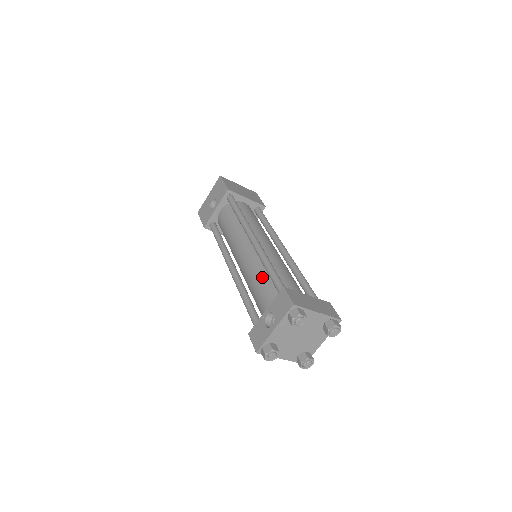
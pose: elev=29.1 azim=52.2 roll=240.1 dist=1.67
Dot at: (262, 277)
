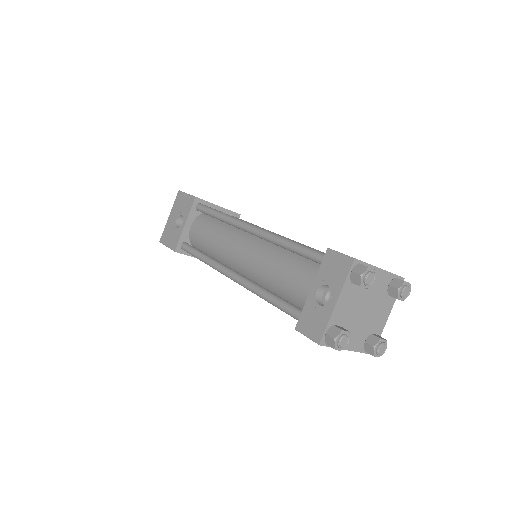
Dot at: (284, 261)
